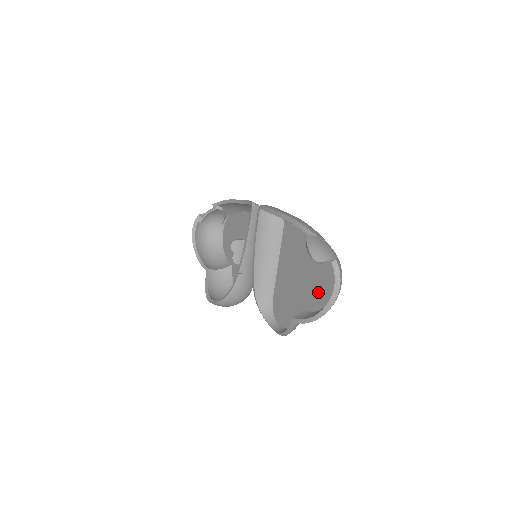
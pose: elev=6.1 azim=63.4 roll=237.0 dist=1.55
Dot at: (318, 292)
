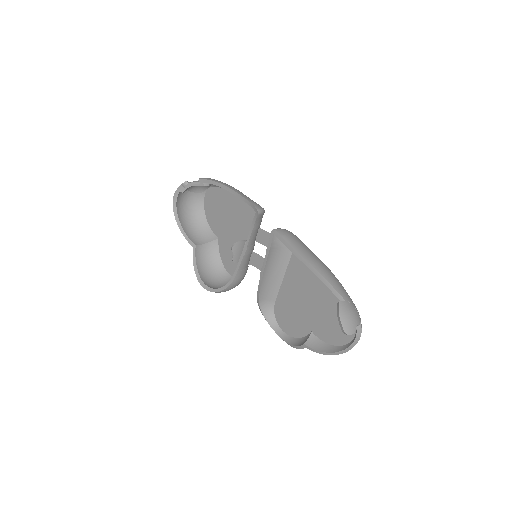
Dot at: (332, 330)
